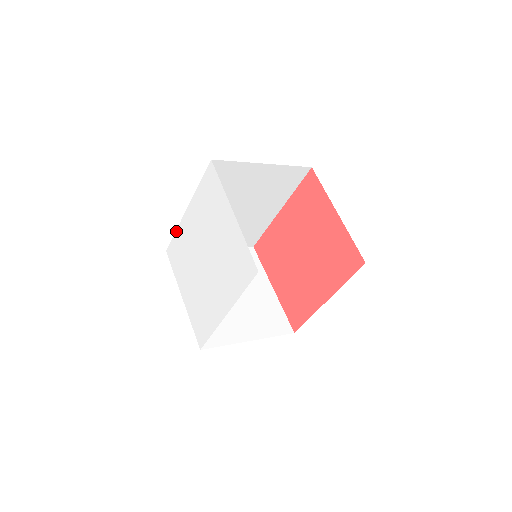
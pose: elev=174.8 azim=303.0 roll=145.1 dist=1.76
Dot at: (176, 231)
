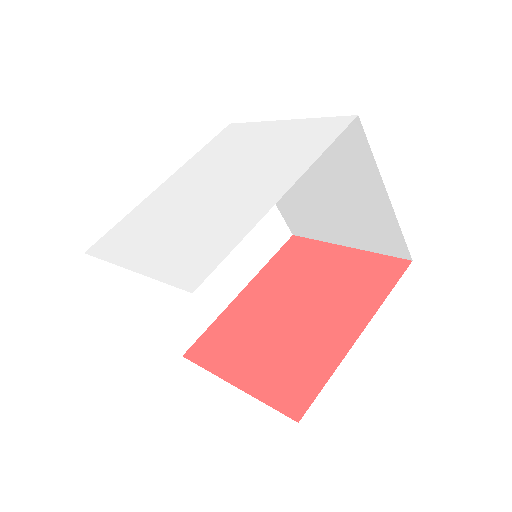
Dot at: (128, 214)
